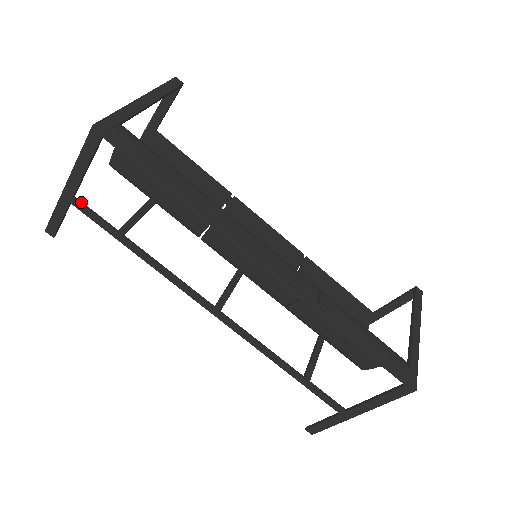
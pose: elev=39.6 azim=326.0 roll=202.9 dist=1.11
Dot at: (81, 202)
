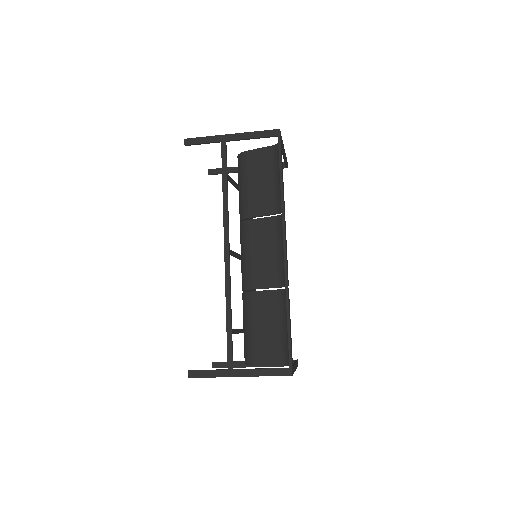
Dot at: (226, 146)
